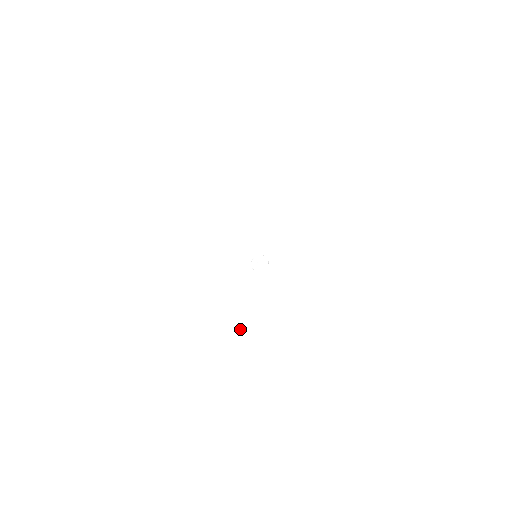
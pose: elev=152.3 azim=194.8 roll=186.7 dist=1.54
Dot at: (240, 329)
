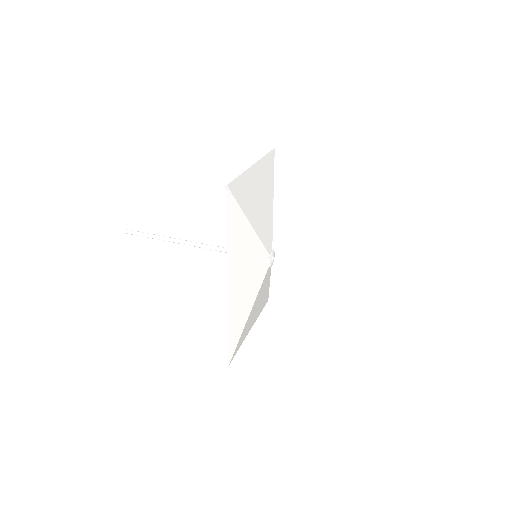
Dot at: (249, 330)
